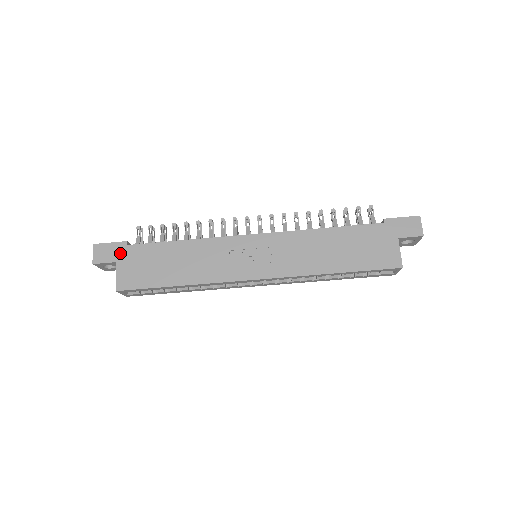
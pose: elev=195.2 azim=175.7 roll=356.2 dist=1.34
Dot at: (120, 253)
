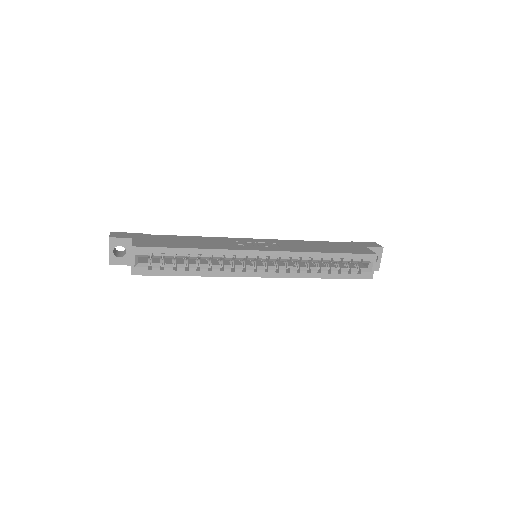
Dot at: (136, 236)
